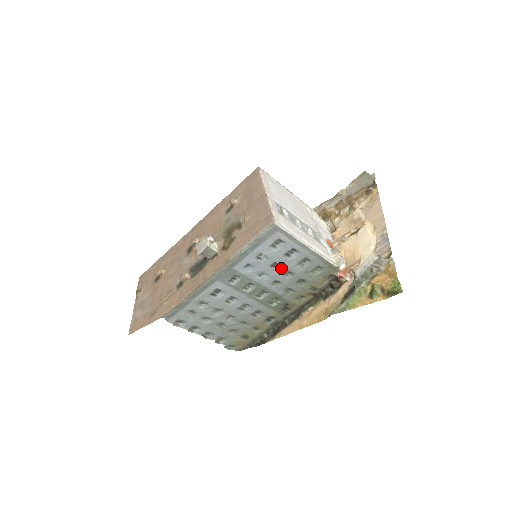
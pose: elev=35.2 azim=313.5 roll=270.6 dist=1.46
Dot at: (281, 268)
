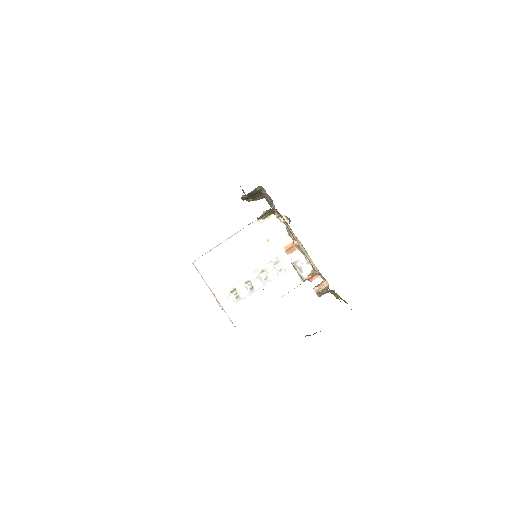
Dot at: occluded
